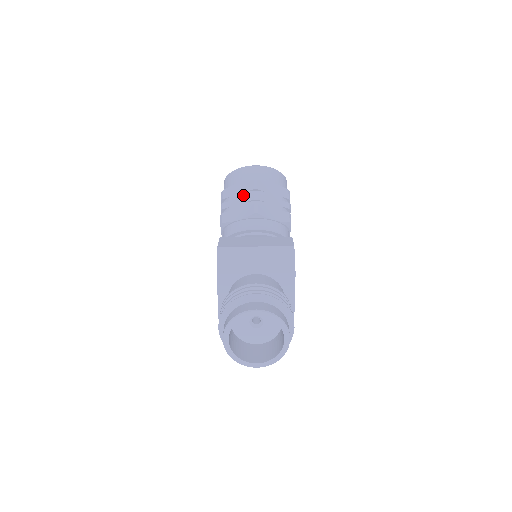
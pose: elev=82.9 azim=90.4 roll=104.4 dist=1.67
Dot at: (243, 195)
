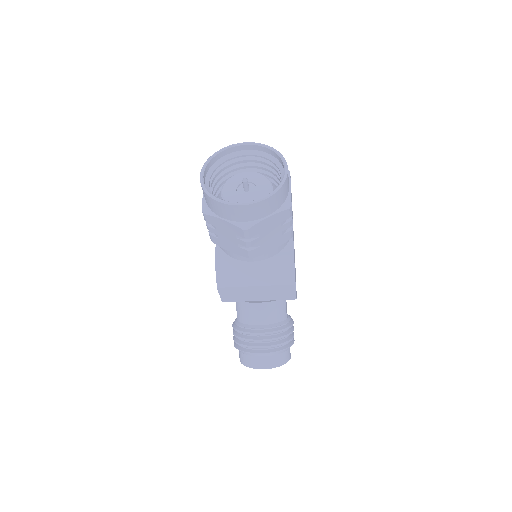
Dot at: (232, 236)
